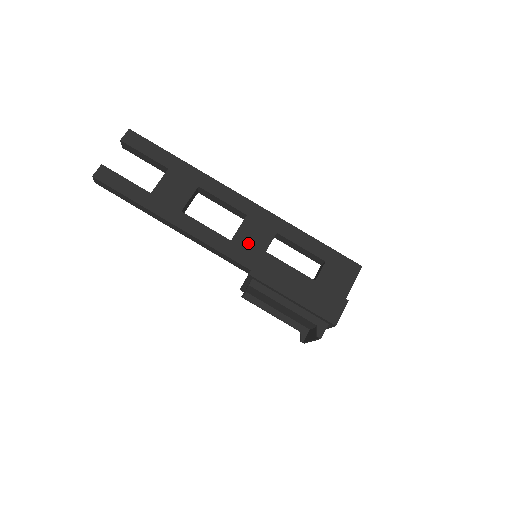
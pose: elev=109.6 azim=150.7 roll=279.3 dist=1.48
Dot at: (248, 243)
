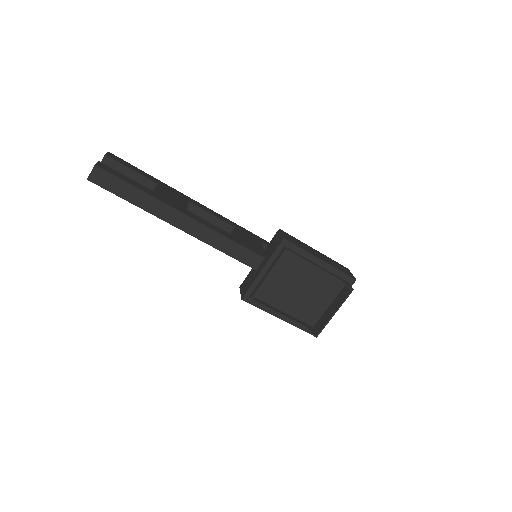
Dot at: (249, 242)
